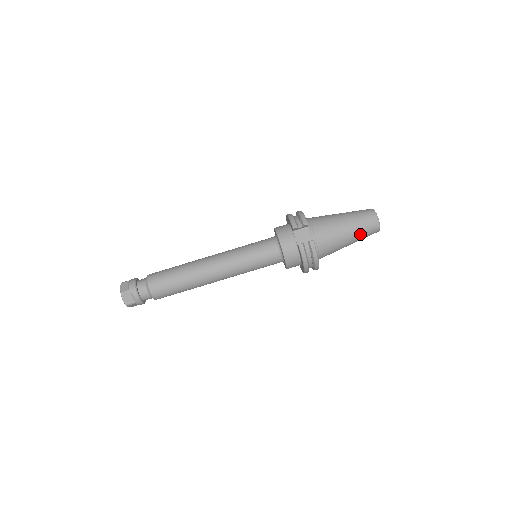
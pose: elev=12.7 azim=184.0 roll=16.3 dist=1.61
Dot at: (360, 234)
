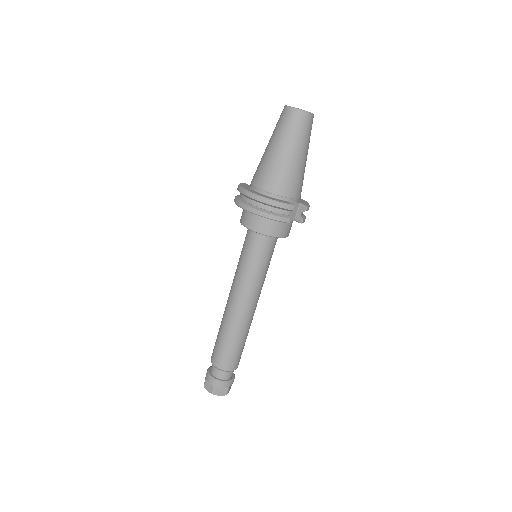
Dot at: (309, 142)
